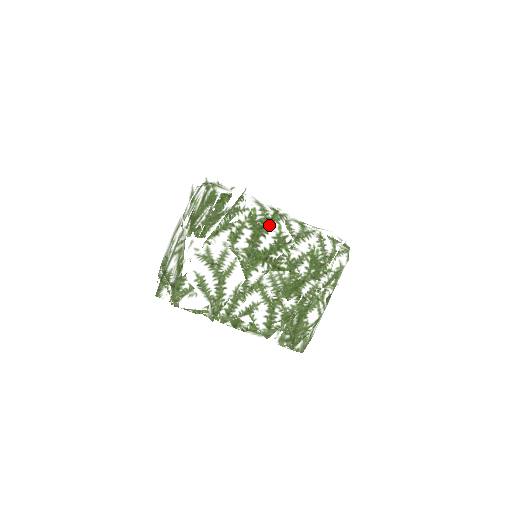
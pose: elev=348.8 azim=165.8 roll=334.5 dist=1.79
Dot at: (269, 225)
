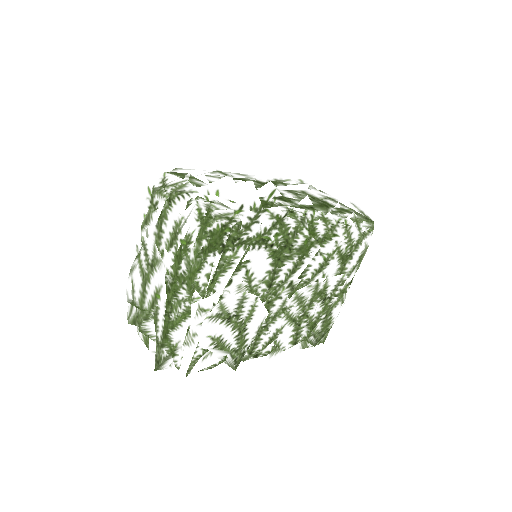
Dot at: (291, 241)
